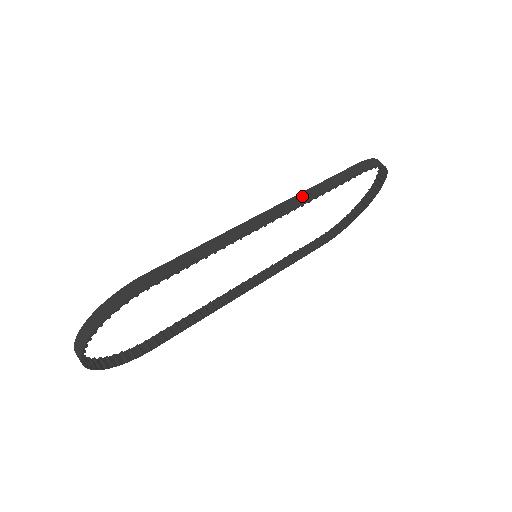
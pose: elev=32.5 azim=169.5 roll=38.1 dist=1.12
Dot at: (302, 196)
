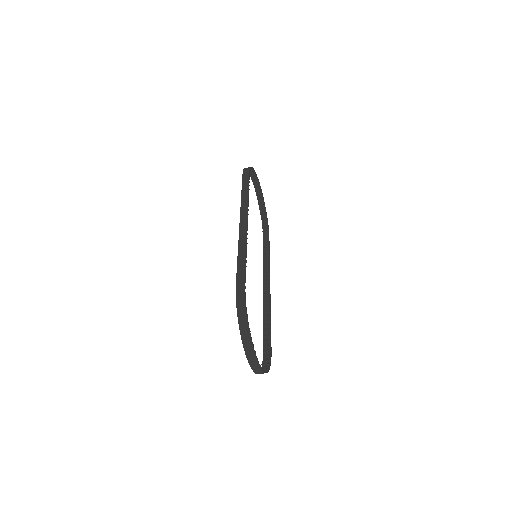
Dot at: (243, 204)
